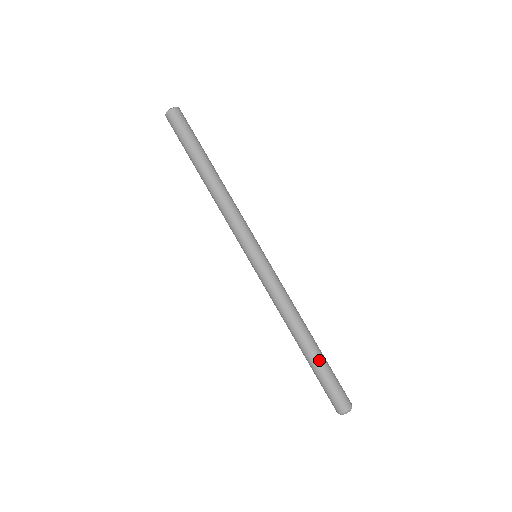
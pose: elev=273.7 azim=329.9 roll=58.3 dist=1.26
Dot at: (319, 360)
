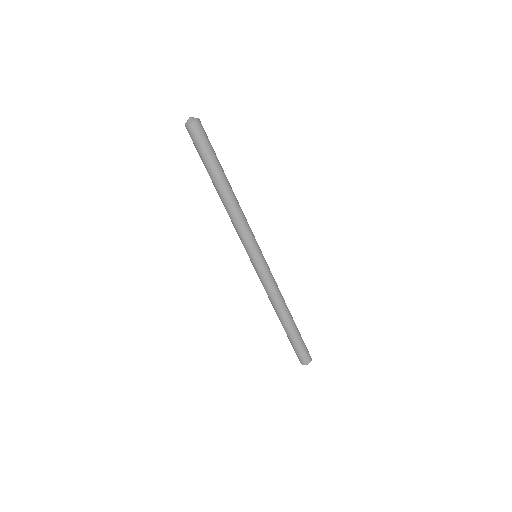
Dot at: (288, 334)
